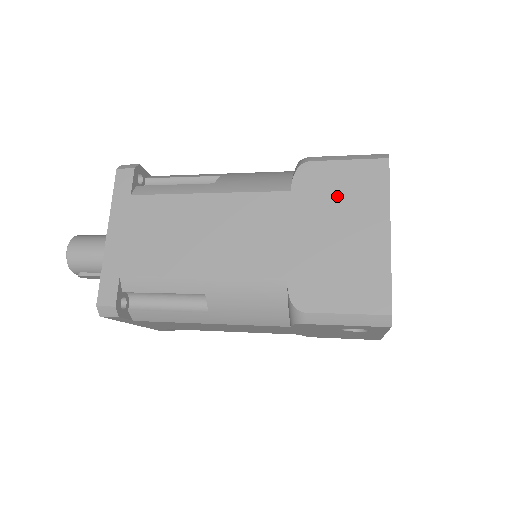
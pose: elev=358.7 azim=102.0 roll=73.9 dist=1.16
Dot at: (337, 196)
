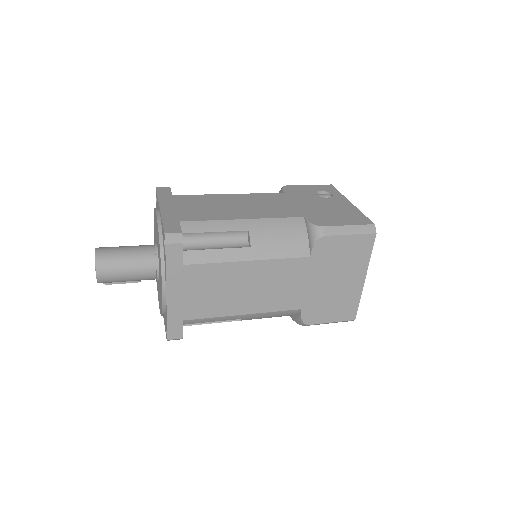
Dot at: (339, 259)
